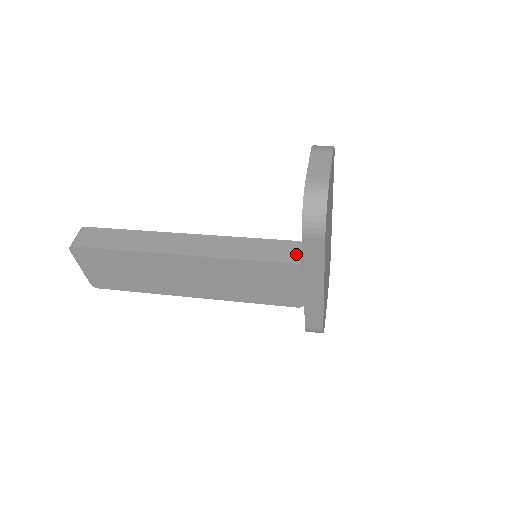
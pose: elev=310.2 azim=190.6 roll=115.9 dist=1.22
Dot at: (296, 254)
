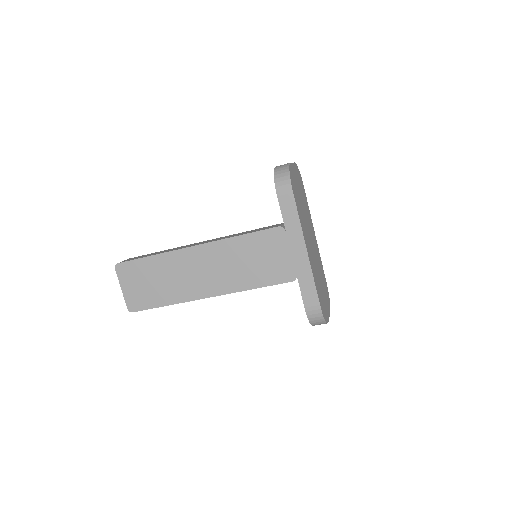
Dot at: (280, 225)
